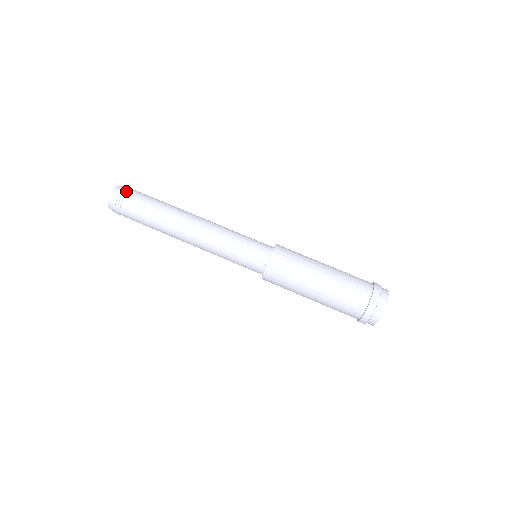
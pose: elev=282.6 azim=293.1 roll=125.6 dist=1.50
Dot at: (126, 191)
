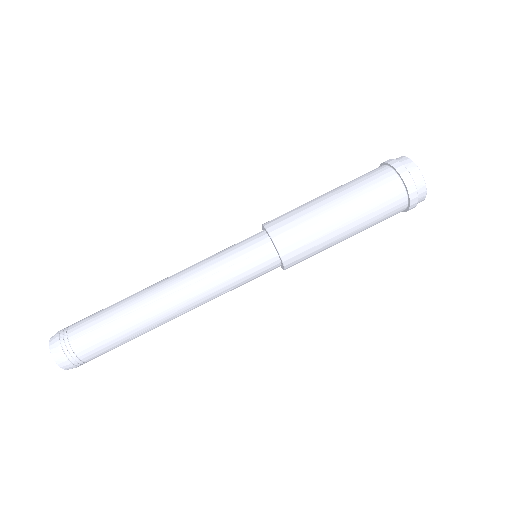
Dot at: (68, 349)
